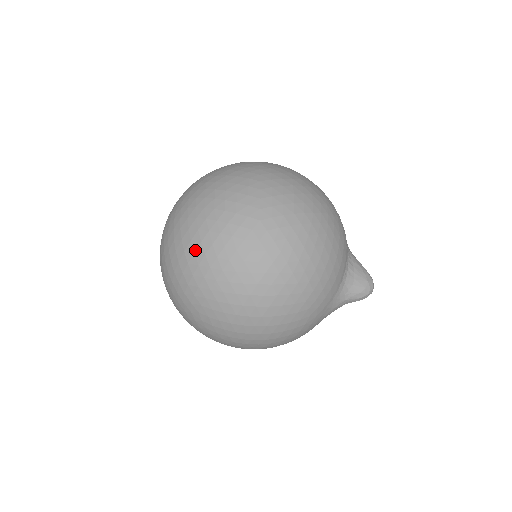
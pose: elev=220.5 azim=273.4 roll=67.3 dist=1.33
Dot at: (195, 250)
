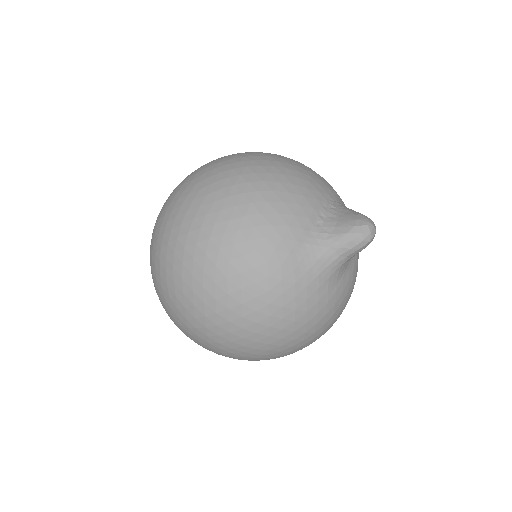
Dot at: (152, 235)
